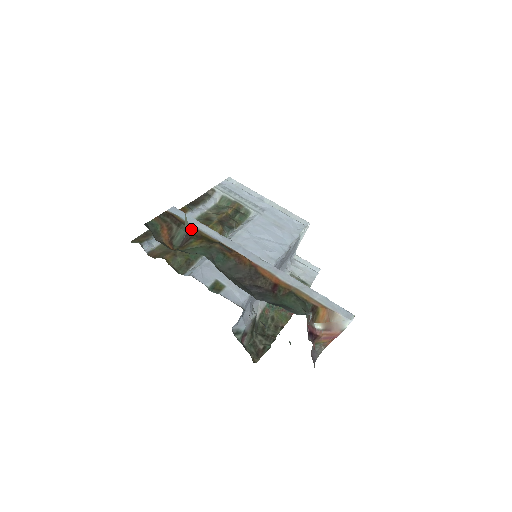
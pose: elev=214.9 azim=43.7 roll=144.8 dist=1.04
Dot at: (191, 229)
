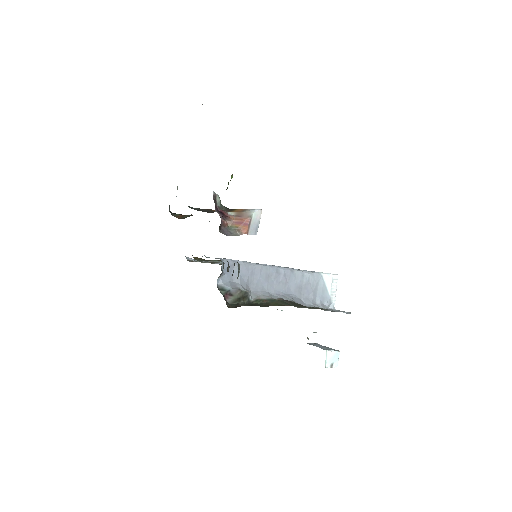
Dot at: occluded
